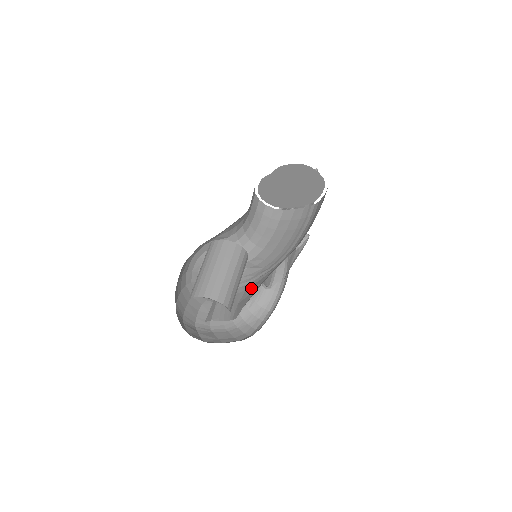
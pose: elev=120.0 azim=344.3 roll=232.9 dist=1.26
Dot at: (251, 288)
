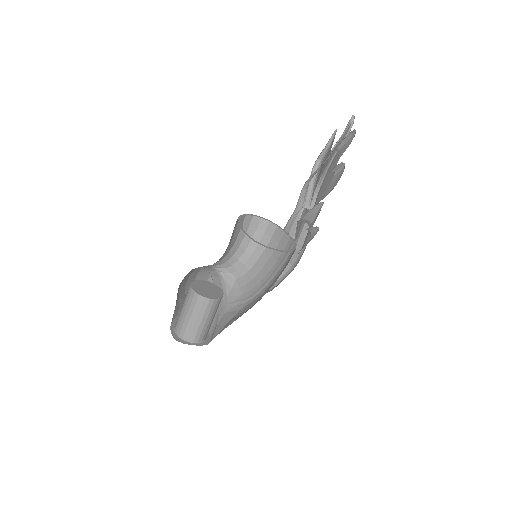
Dot at: (226, 317)
